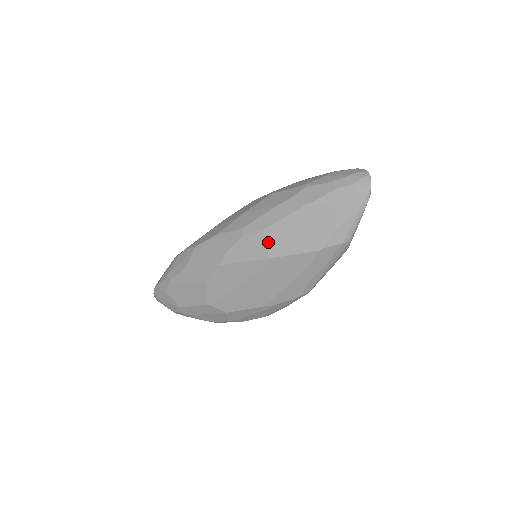
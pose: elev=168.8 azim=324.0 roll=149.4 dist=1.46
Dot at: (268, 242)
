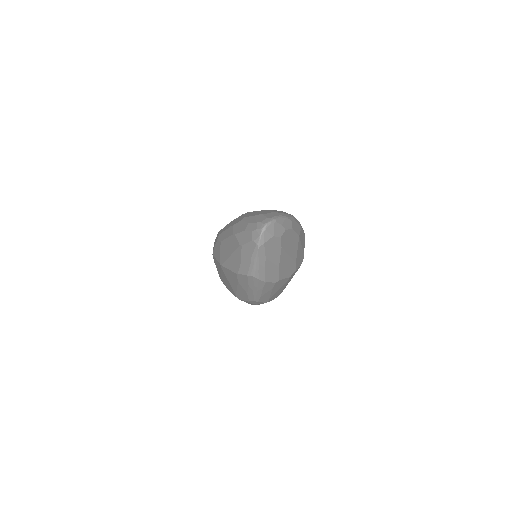
Dot at: (221, 252)
